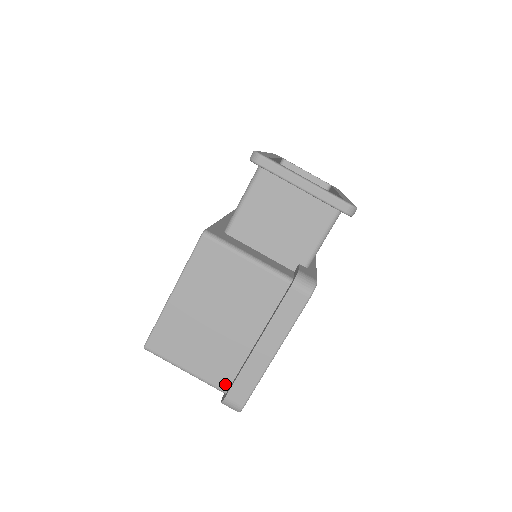
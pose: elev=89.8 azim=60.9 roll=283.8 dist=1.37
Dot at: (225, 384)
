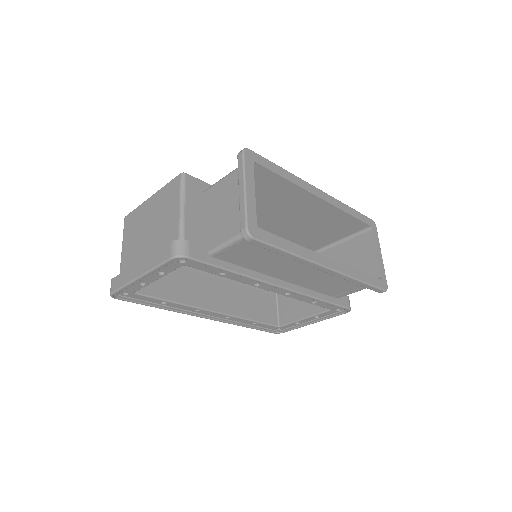
Dot at: occluded
